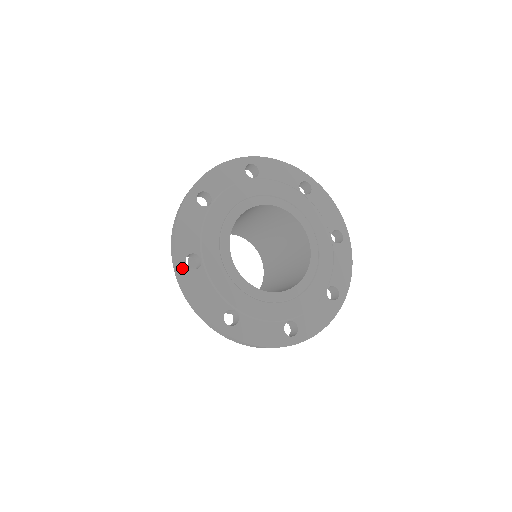
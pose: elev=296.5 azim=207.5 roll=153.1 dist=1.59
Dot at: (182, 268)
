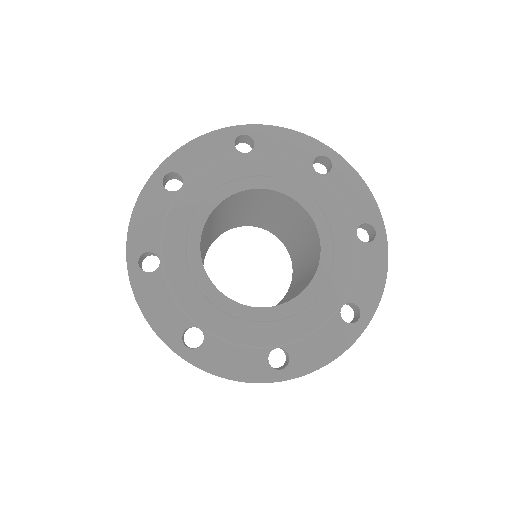
Dot at: (157, 177)
